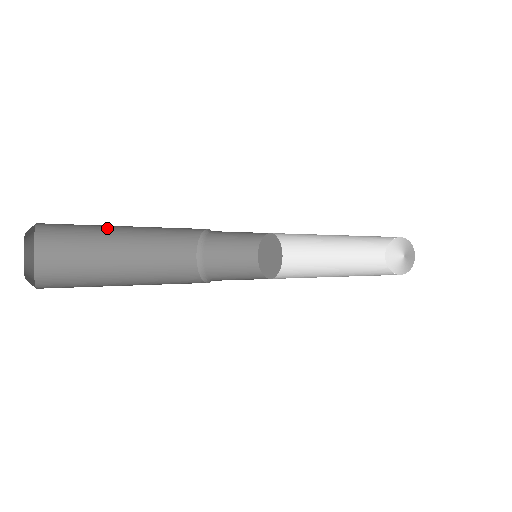
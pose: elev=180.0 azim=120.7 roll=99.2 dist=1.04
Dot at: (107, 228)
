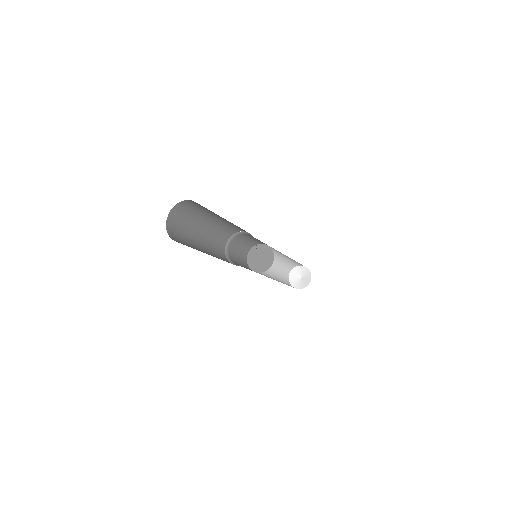
Dot at: (214, 214)
